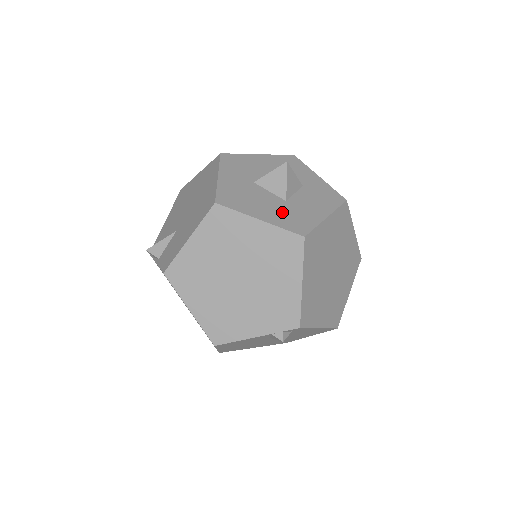
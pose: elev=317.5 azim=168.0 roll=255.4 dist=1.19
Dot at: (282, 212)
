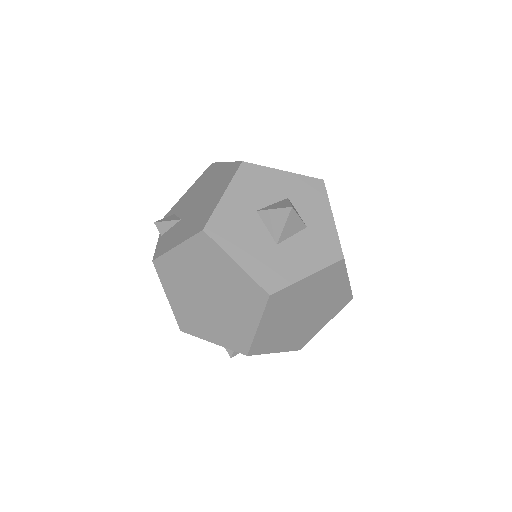
Dot at: (264, 258)
